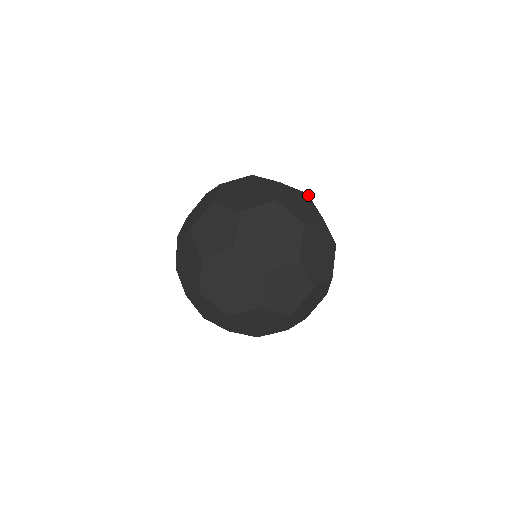
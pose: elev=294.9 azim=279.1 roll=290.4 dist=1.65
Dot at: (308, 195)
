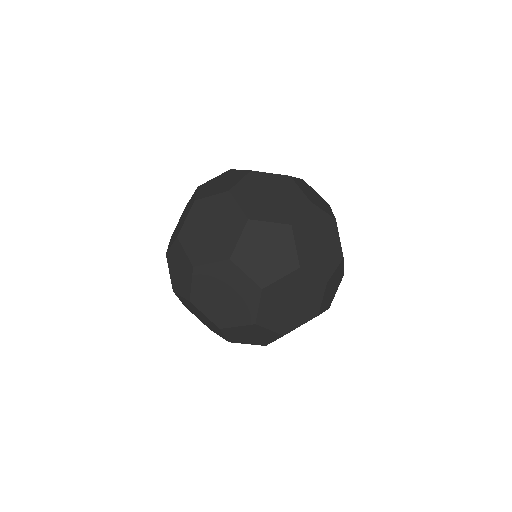
Dot at: occluded
